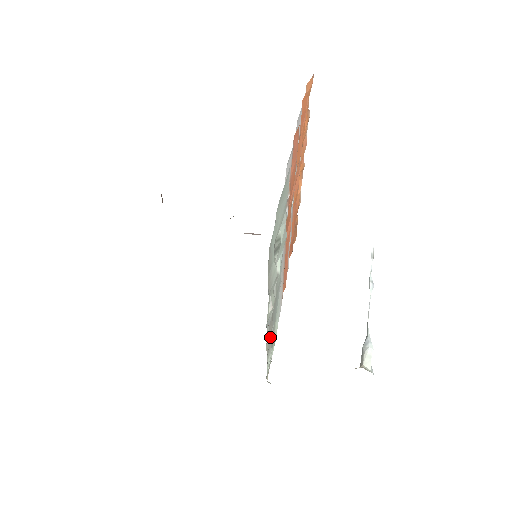
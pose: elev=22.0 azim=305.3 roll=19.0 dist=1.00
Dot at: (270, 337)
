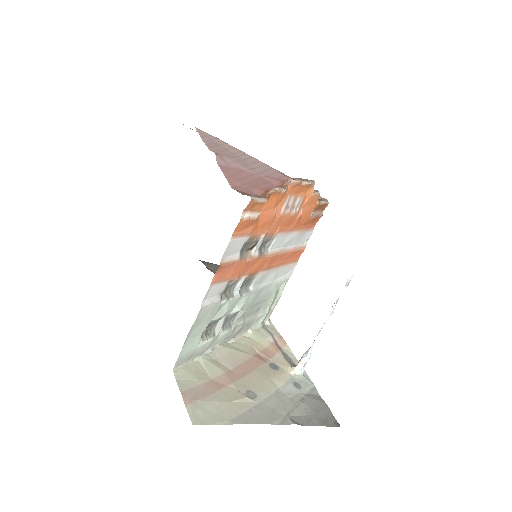
Dot at: (246, 325)
